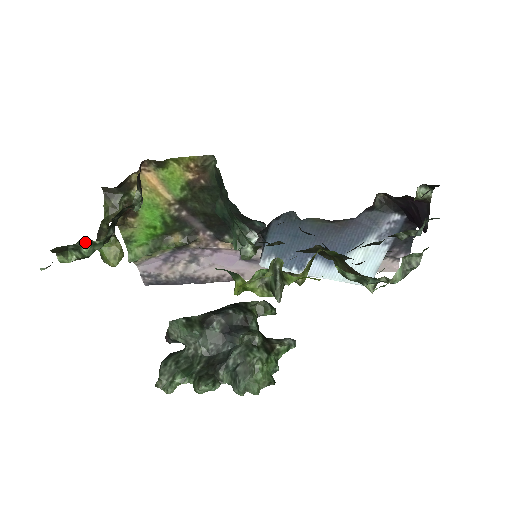
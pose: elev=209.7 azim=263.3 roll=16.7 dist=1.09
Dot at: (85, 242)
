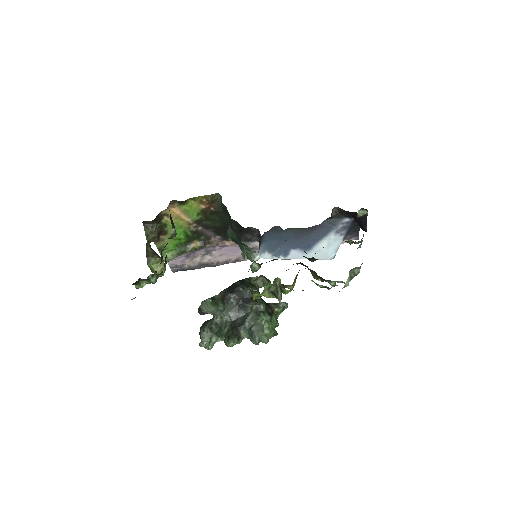
Dot at: (152, 276)
